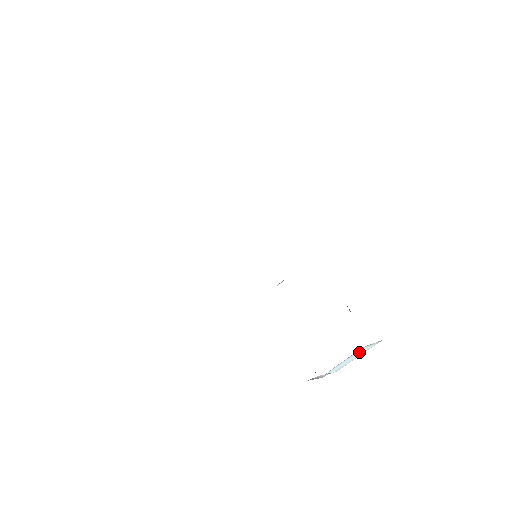
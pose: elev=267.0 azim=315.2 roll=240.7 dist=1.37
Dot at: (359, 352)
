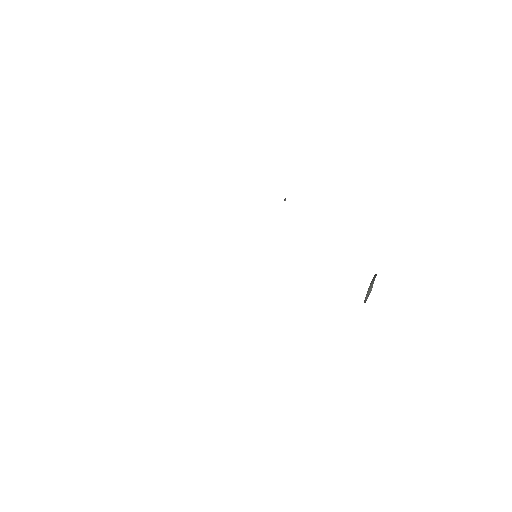
Dot at: occluded
